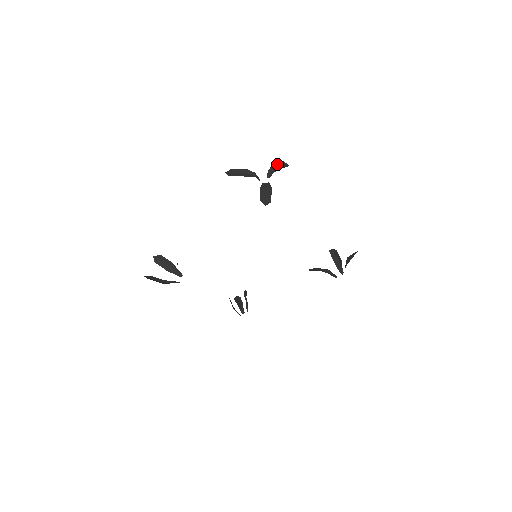
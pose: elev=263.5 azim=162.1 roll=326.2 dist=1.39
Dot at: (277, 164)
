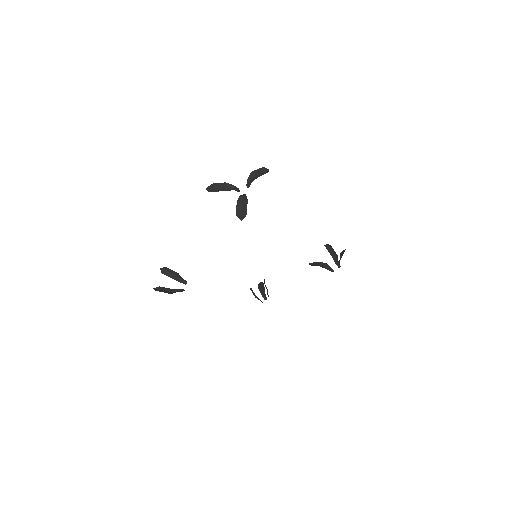
Dot at: (256, 172)
